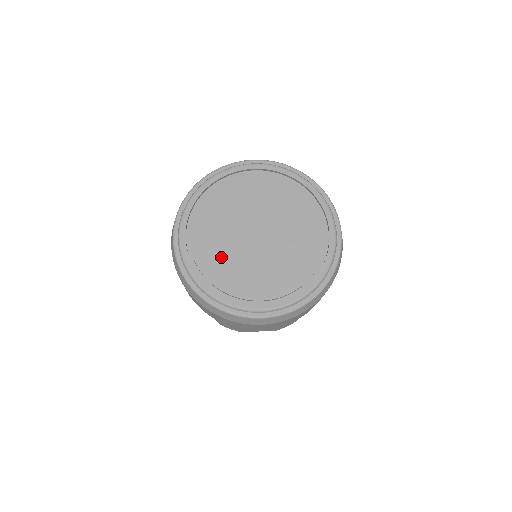
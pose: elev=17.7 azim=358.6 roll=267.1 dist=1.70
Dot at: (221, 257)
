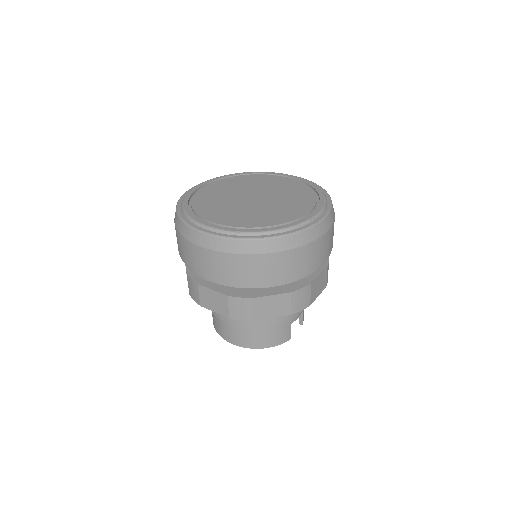
Dot at: (253, 216)
